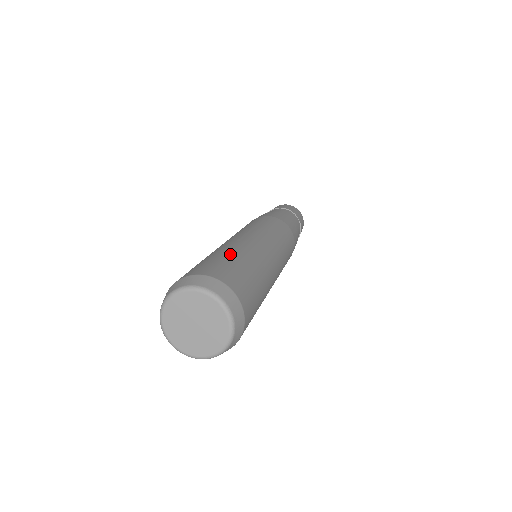
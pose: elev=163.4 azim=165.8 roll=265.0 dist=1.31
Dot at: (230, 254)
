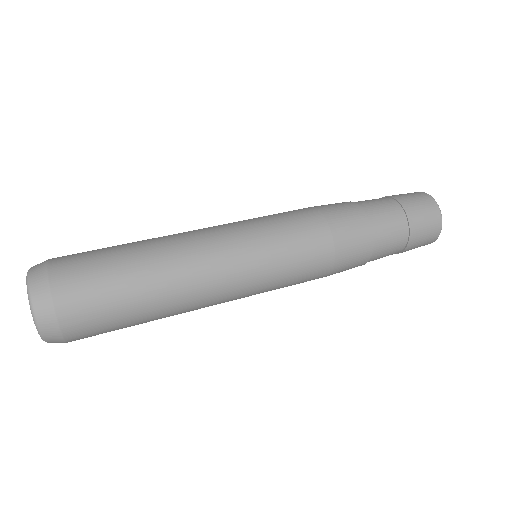
Dot at: (127, 255)
